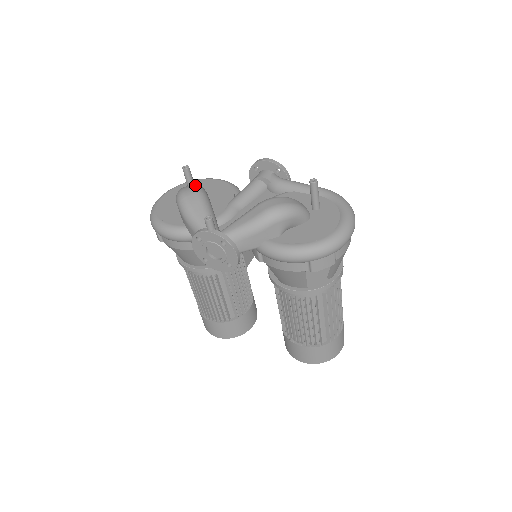
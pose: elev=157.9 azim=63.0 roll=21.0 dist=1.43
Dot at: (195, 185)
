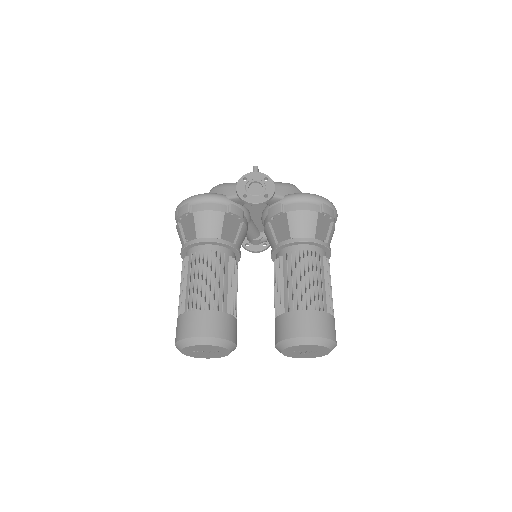
Dot at: occluded
